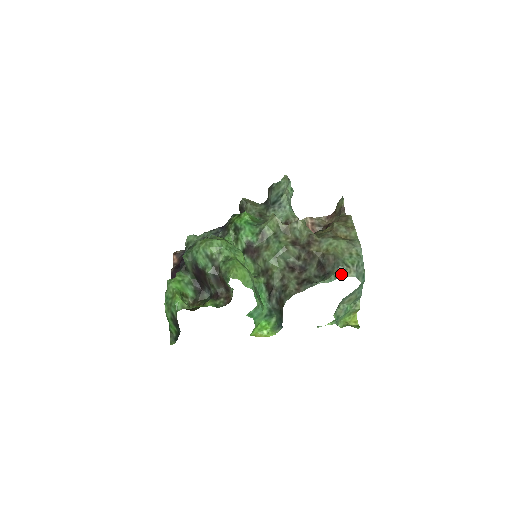
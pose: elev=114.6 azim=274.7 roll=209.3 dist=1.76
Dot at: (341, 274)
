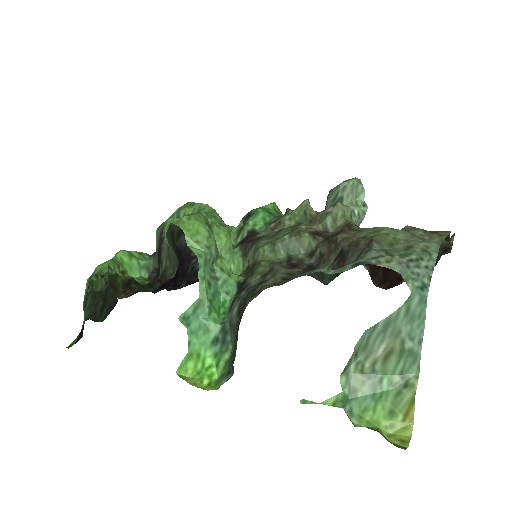
Dot at: (367, 260)
